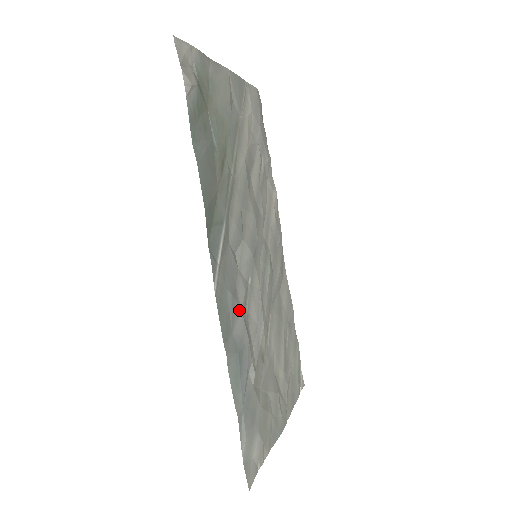
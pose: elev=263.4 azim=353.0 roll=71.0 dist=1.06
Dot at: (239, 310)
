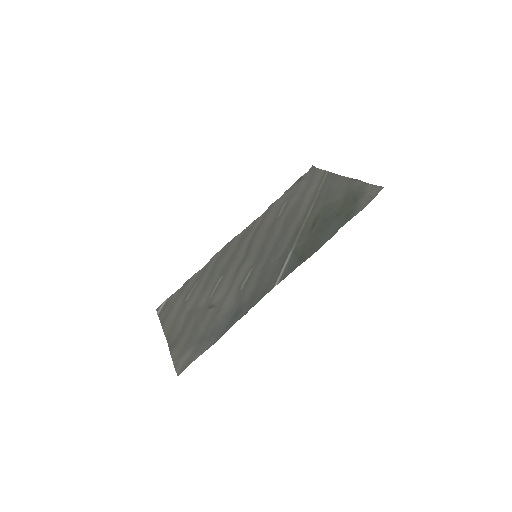
Dot at: (250, 289)
